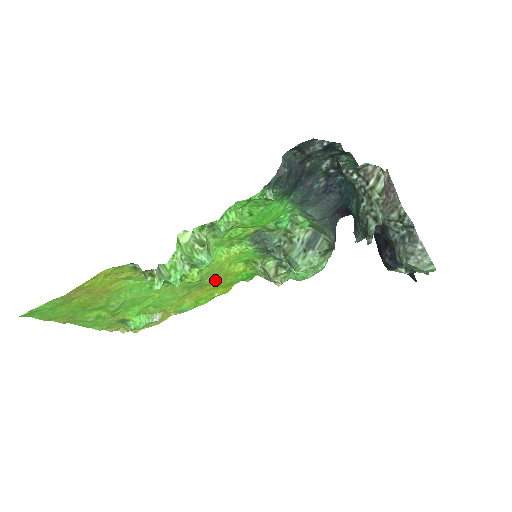
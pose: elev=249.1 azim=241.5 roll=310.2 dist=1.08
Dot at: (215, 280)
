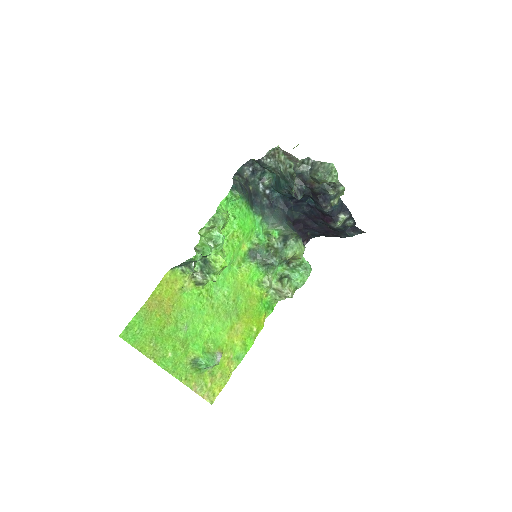
Dot at: (245, 305)
